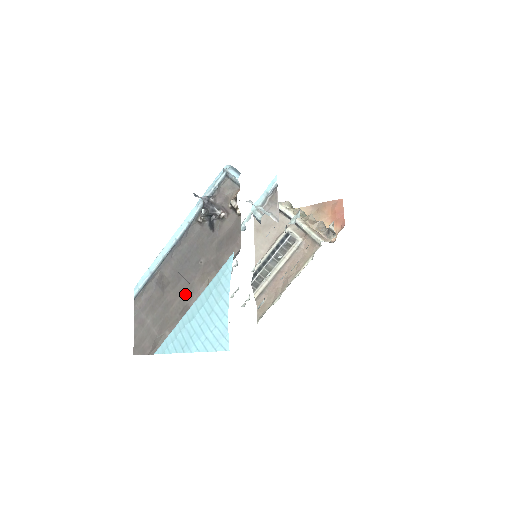
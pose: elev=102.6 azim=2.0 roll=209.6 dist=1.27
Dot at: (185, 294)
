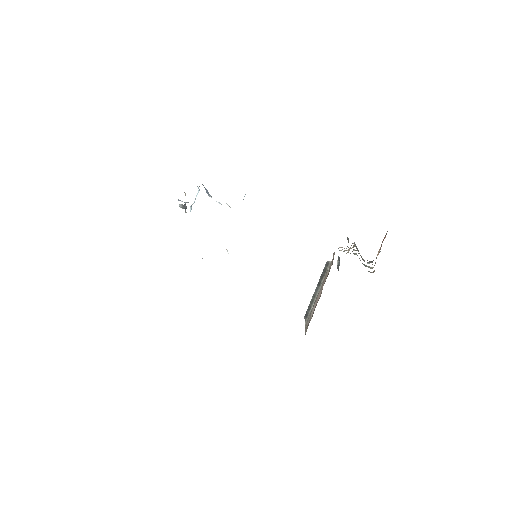
Dot at: occluded
